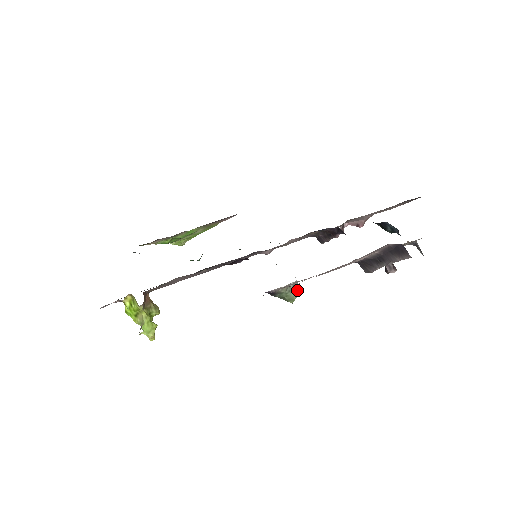
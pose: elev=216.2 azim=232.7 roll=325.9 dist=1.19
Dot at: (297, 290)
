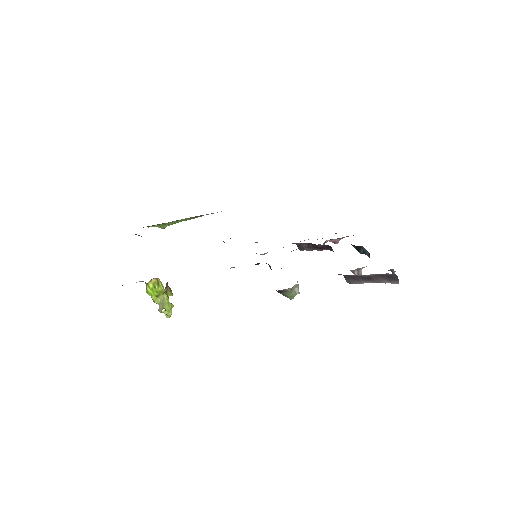
Dot at: (297, 290)
